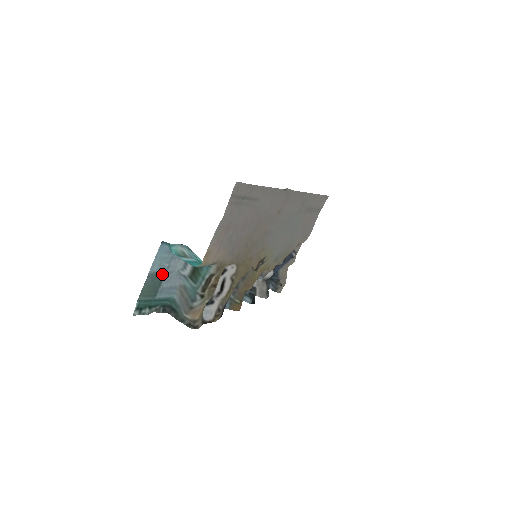
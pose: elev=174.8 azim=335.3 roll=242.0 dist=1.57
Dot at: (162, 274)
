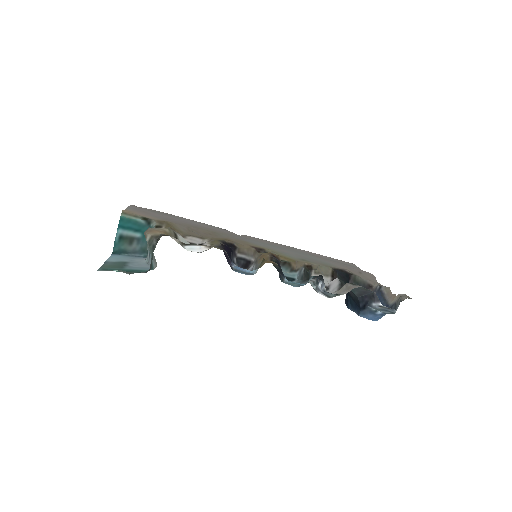
Dot at: (125, 263)
